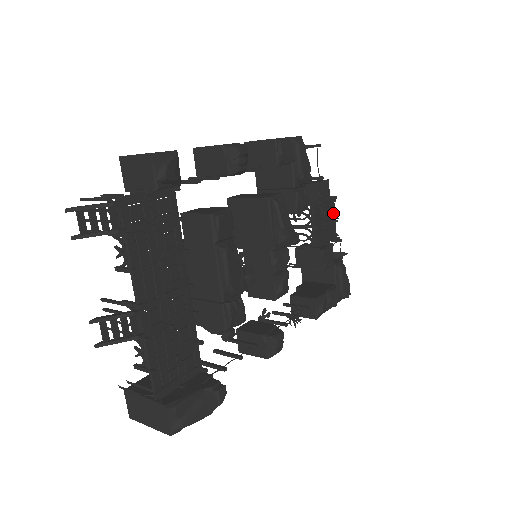
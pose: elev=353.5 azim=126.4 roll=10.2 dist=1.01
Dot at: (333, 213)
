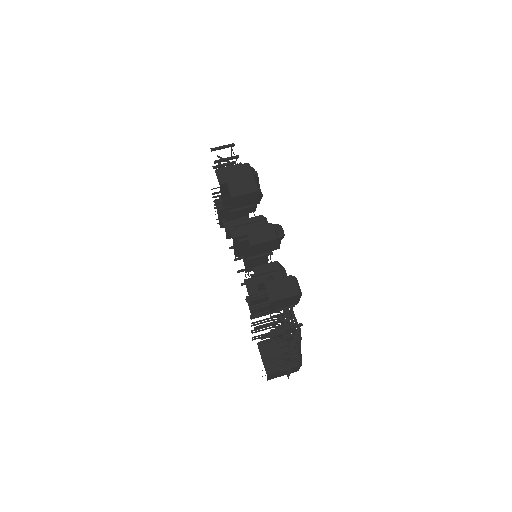
Dot at: occluded
